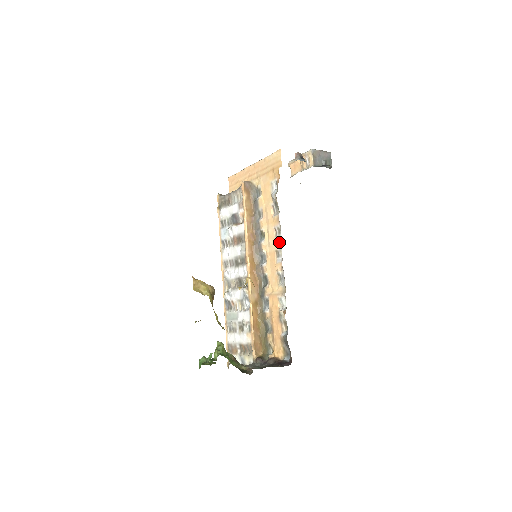
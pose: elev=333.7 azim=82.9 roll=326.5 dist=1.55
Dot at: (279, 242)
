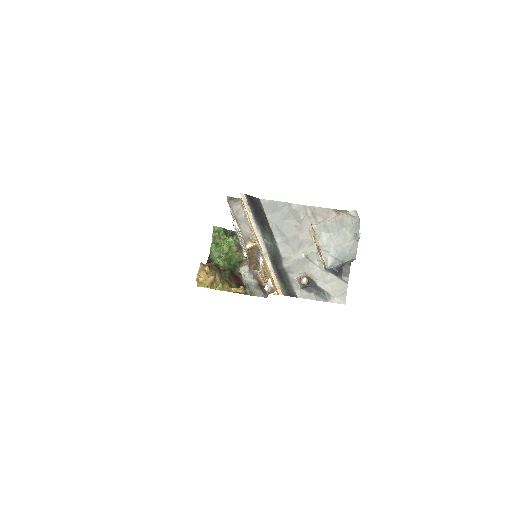
Dot at: occluded
